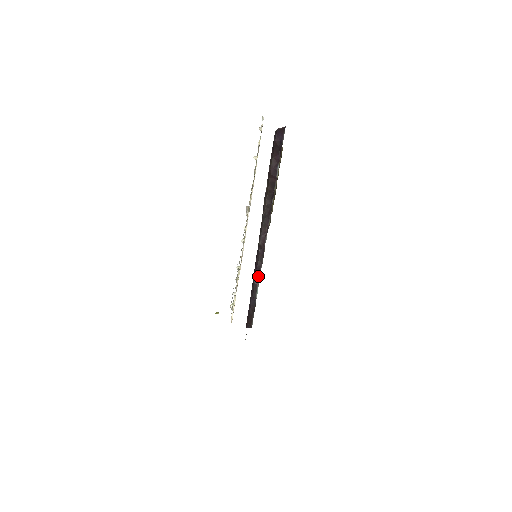
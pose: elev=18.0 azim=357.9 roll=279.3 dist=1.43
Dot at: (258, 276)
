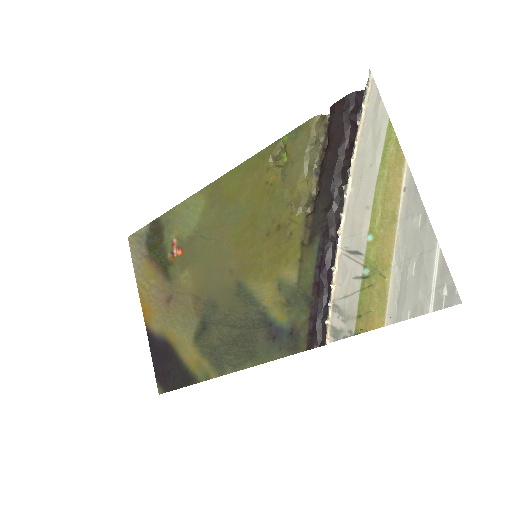
Dot at: (331, 277)
